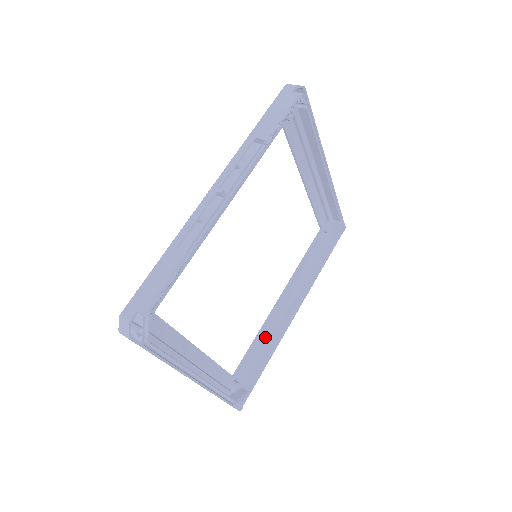
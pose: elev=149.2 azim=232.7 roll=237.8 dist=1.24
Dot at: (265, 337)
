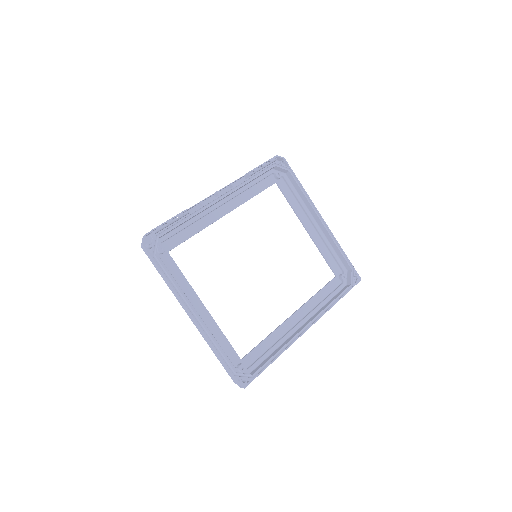
Dot at: (277, 342)
